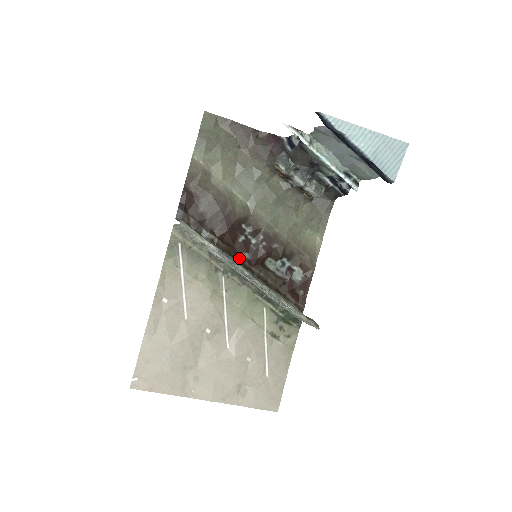
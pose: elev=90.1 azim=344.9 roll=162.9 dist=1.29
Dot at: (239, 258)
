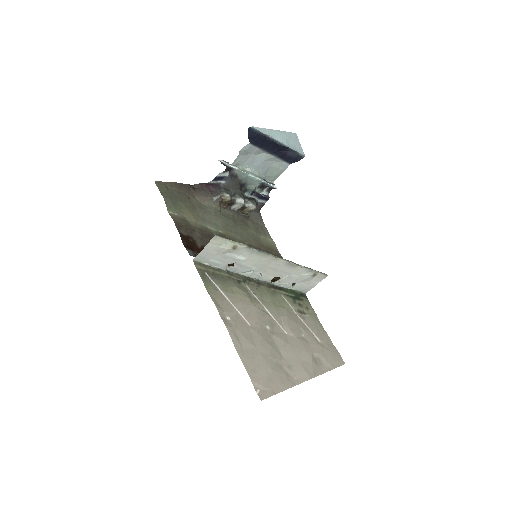
Dot at: occluded
